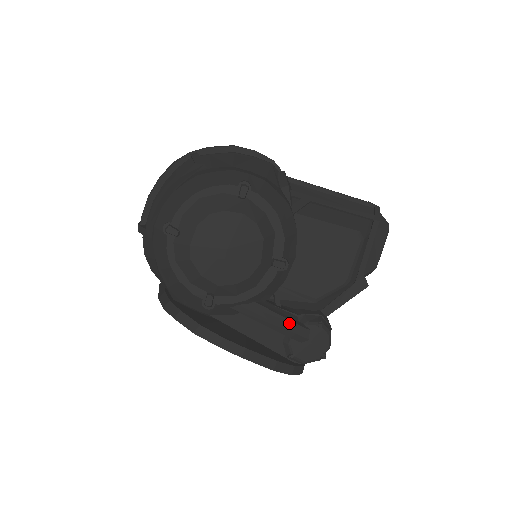
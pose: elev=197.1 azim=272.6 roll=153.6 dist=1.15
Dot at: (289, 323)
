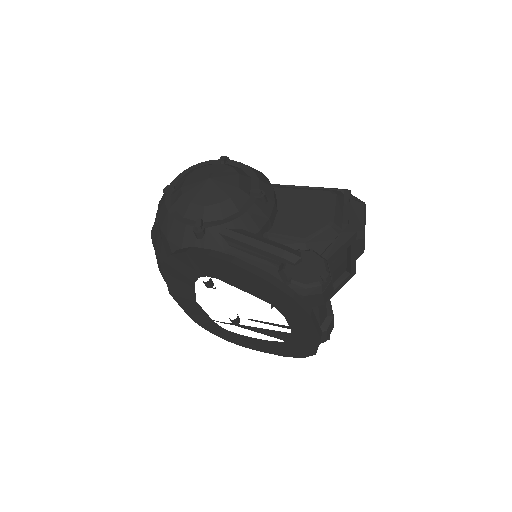
Dot at: (277, 244)
